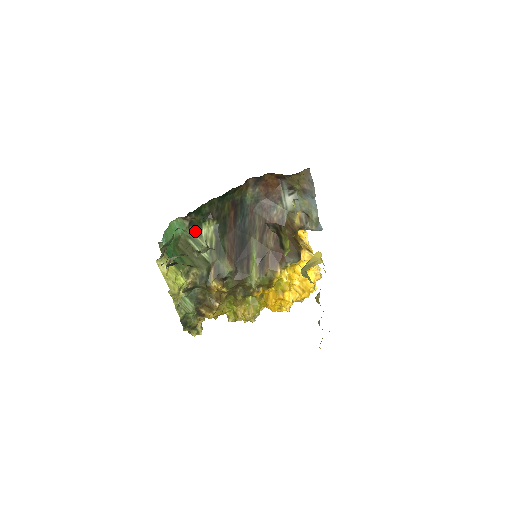
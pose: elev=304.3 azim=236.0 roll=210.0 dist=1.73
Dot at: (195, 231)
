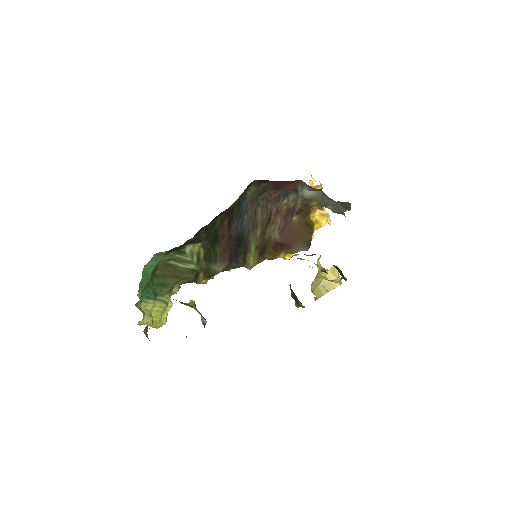
Dot at: (176, 252)
